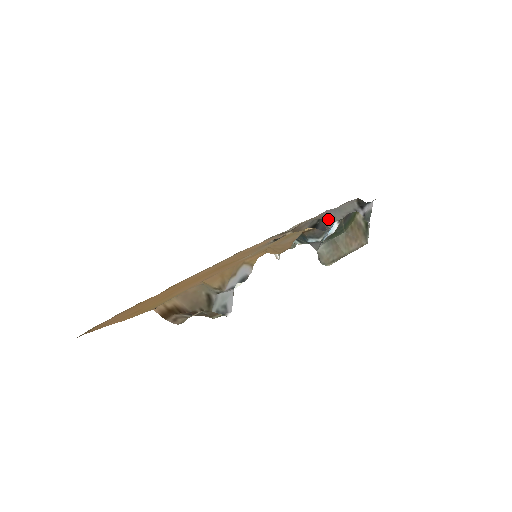
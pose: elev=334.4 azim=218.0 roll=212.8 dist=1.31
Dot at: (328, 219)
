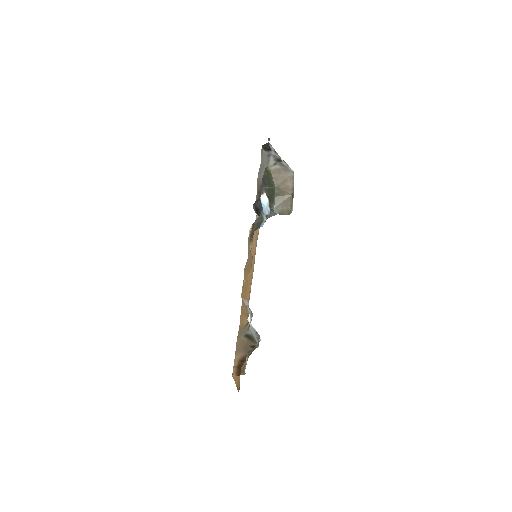
Dot at: occluded
